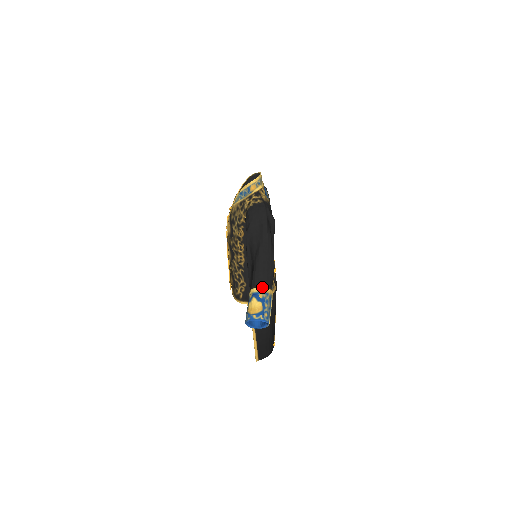
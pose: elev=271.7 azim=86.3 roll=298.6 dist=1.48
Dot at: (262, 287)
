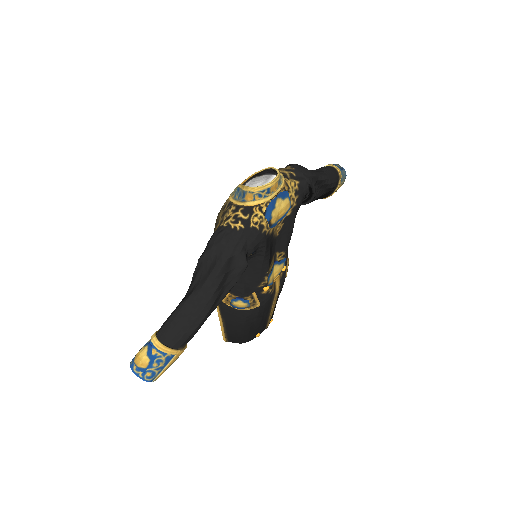
Dot at: (161, 343)
